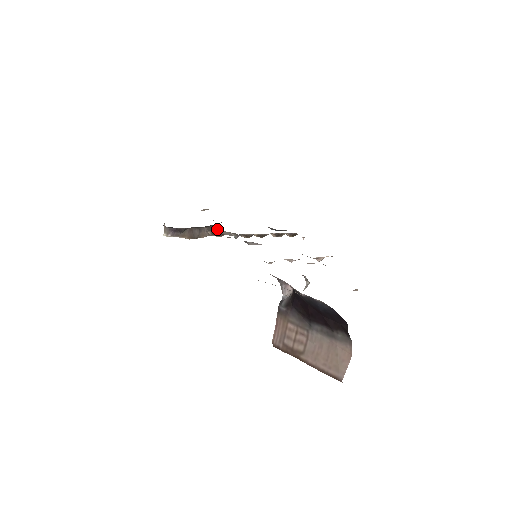
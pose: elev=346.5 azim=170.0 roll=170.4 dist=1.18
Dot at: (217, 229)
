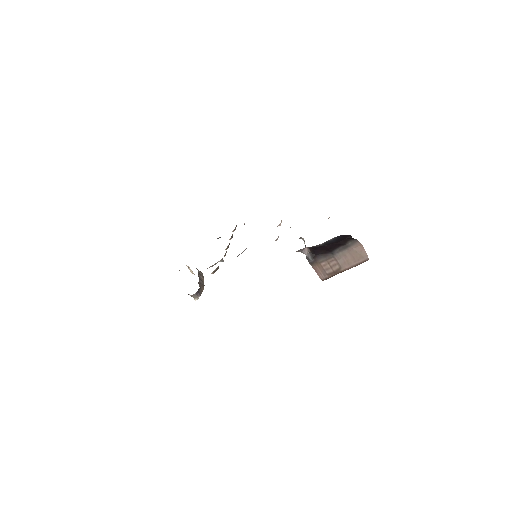
Dot at: (207, 268)
